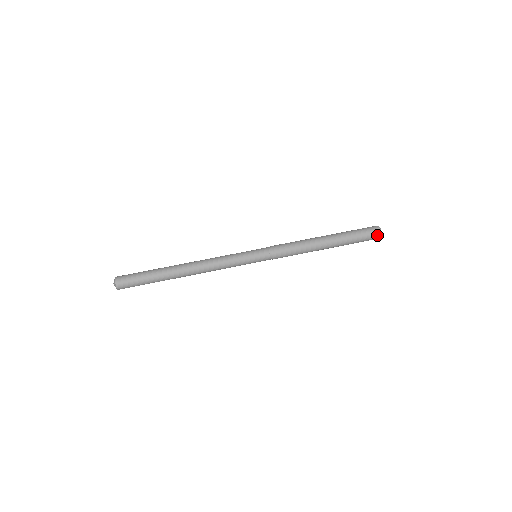
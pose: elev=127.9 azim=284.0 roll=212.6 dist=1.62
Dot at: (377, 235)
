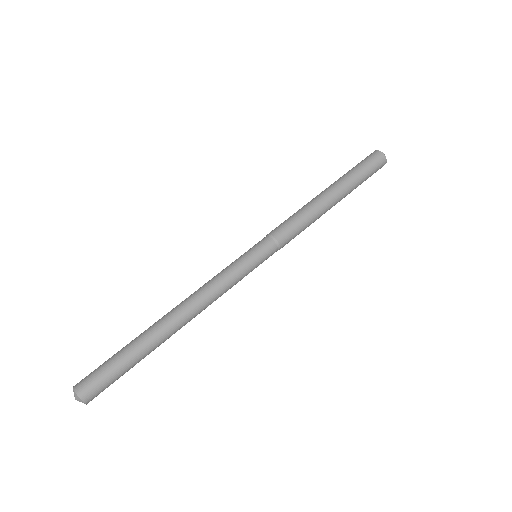
Dot at: (380, 158)
